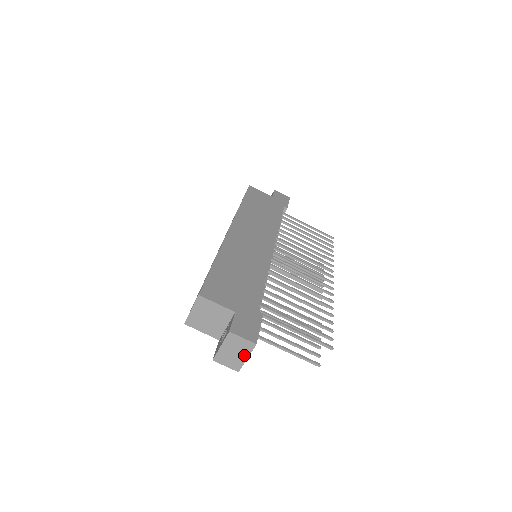
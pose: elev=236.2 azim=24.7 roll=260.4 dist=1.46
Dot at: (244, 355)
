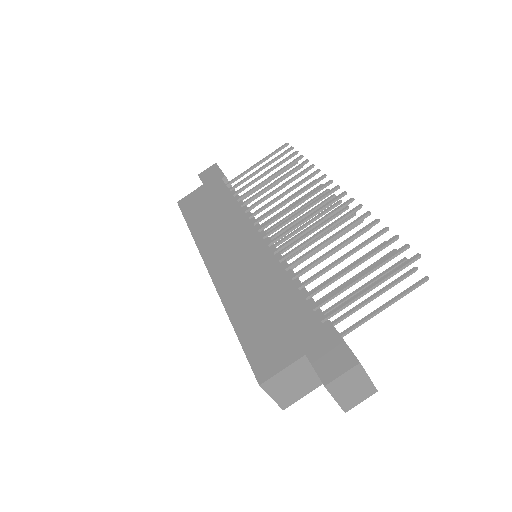
Dot at: (363, 380)
